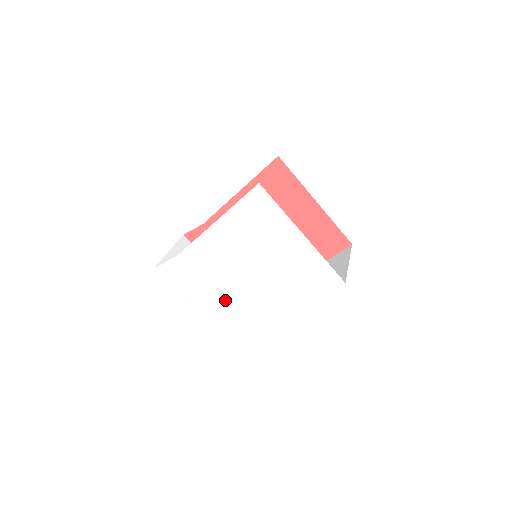
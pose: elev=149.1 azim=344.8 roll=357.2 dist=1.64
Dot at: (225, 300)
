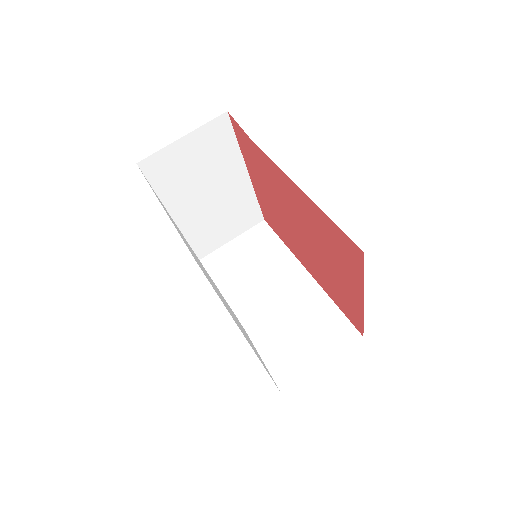
Dot at: occluded
